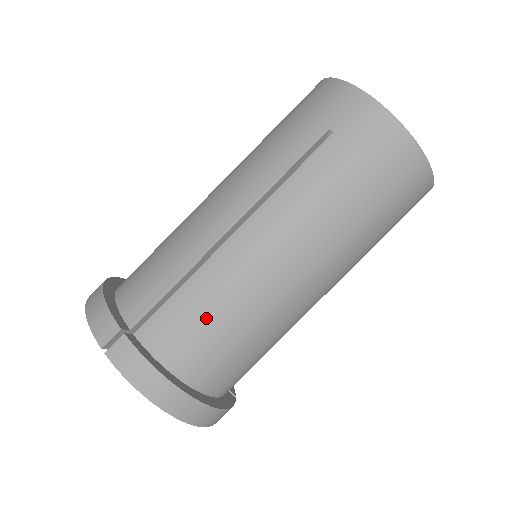
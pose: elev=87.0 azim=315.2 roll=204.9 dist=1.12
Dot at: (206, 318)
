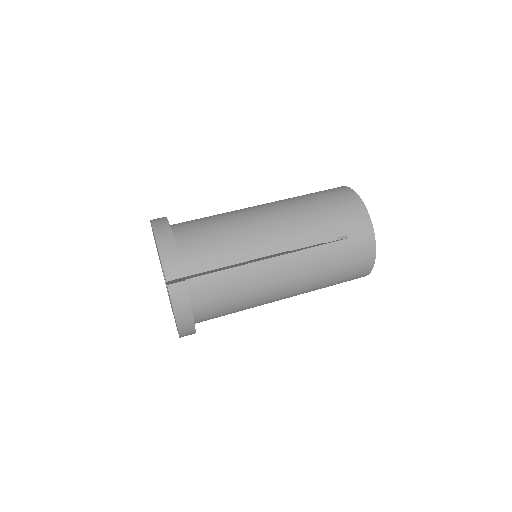
Dot at: occluded
